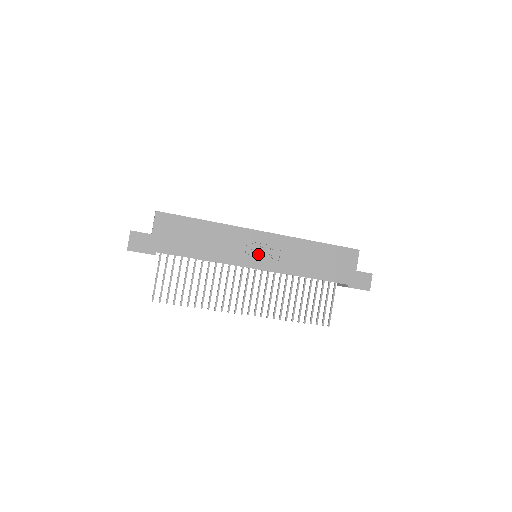
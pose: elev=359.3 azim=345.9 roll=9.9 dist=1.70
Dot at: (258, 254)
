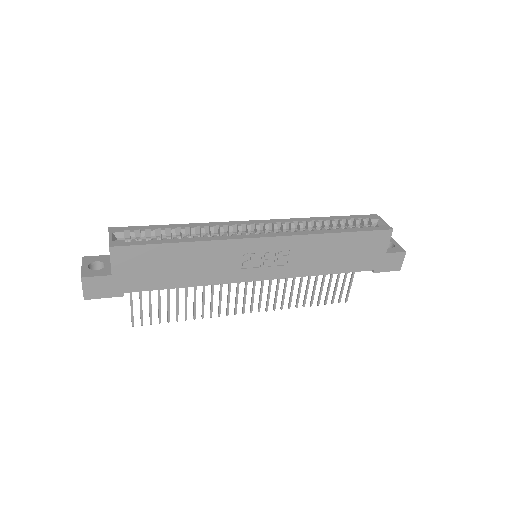
Dot at: (259, 264)
